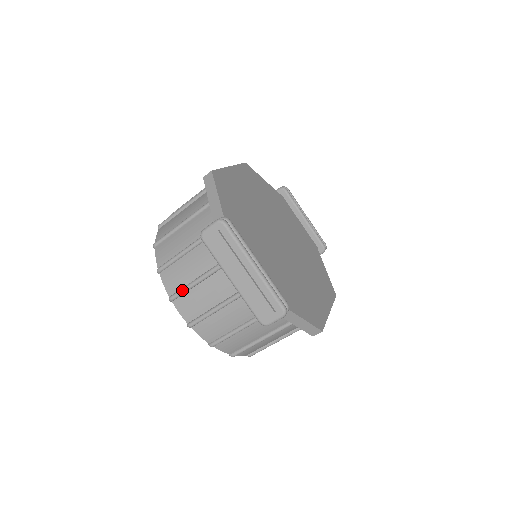
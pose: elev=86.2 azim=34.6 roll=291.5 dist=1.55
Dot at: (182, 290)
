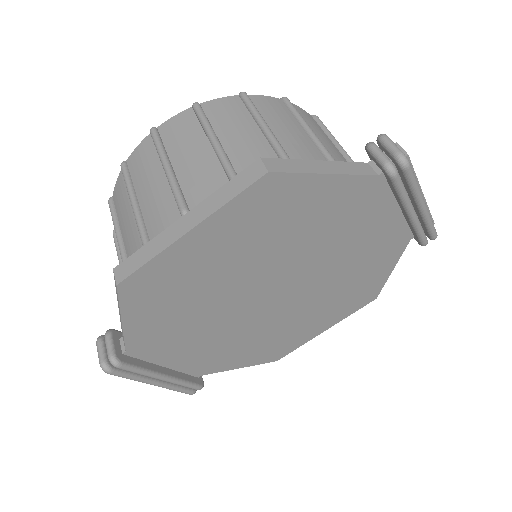
Dot at: occluded
